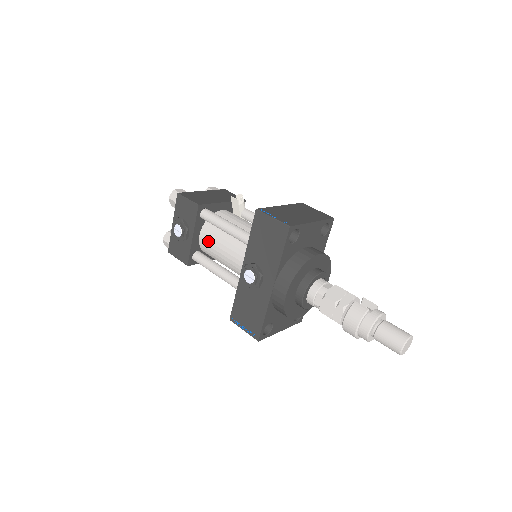
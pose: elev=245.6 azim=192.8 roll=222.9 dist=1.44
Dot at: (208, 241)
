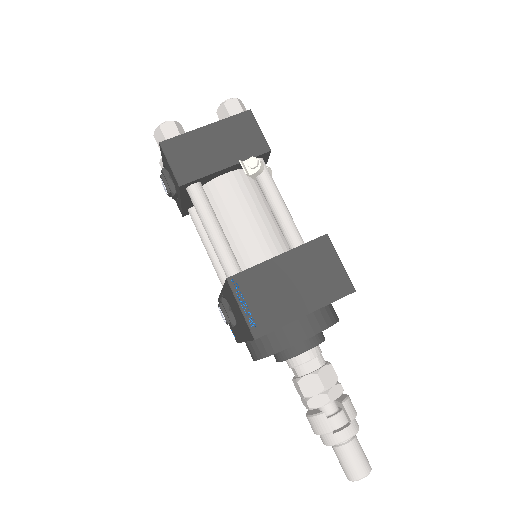
Dot at: occluded
